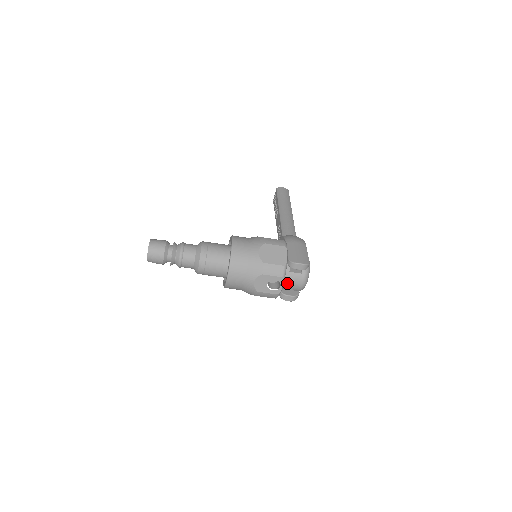
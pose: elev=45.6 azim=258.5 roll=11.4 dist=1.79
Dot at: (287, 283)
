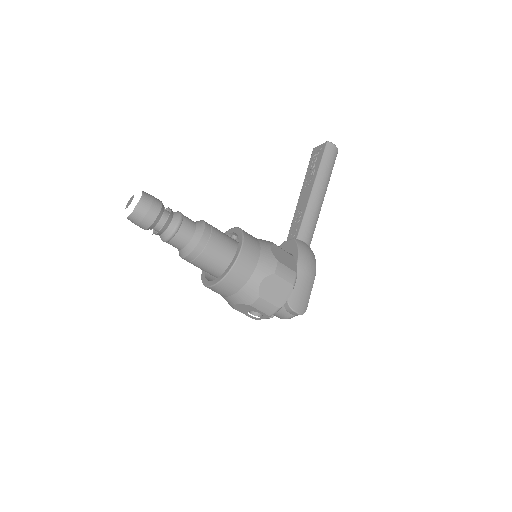
Dot at: occluded
